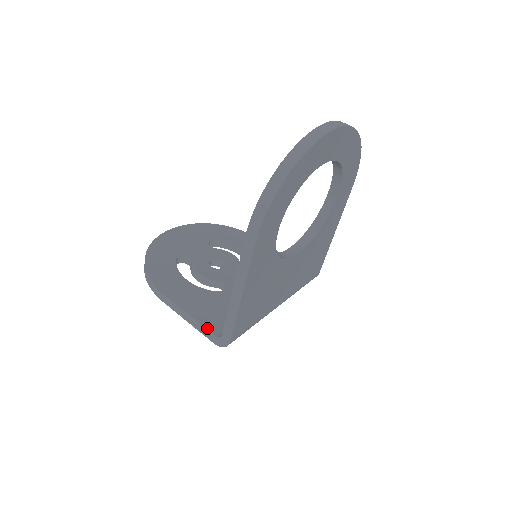
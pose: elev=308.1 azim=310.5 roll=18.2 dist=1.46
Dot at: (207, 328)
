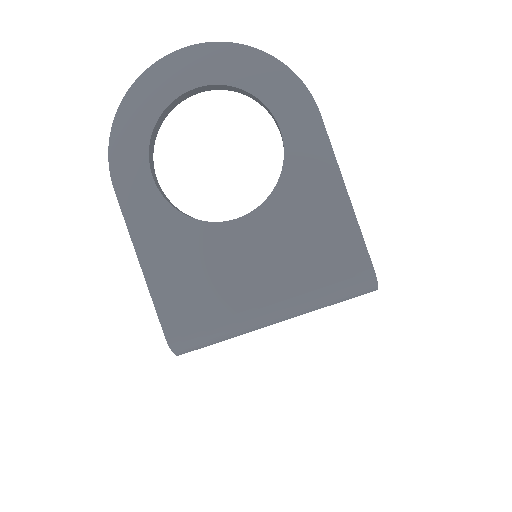
Dot at: occluded
